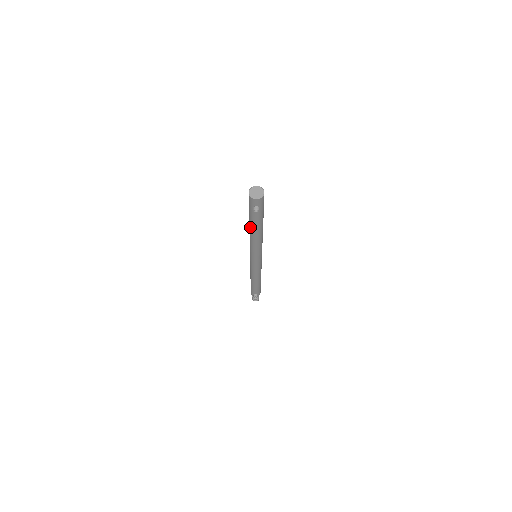
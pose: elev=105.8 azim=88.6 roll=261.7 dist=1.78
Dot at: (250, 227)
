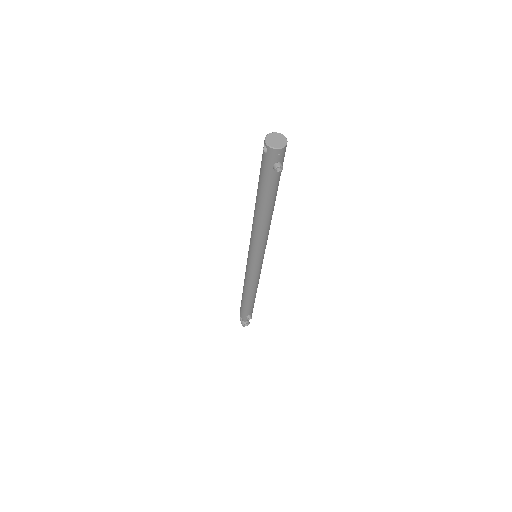
Dot at: (259, 206)
